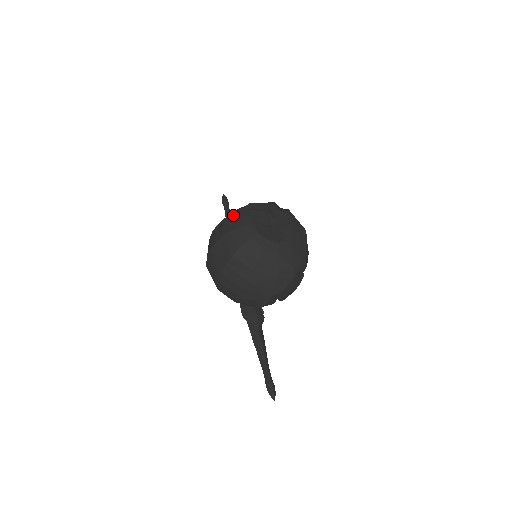
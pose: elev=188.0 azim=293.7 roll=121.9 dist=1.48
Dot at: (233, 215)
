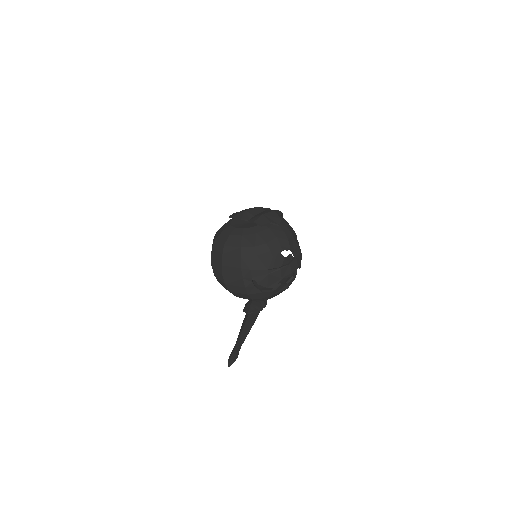
Dot at: occluded
